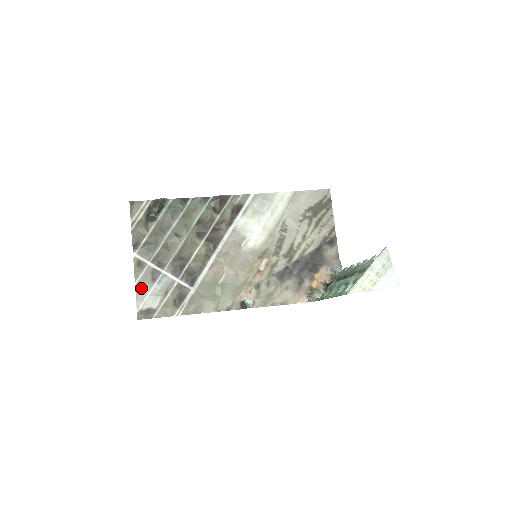
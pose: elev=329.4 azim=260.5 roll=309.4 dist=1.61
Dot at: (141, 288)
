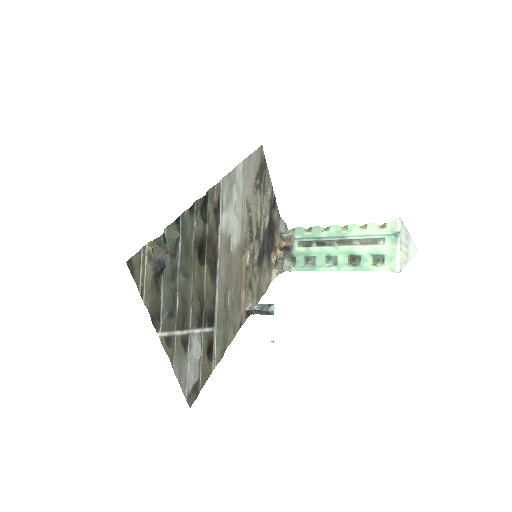
Dot at: (180, 370)
